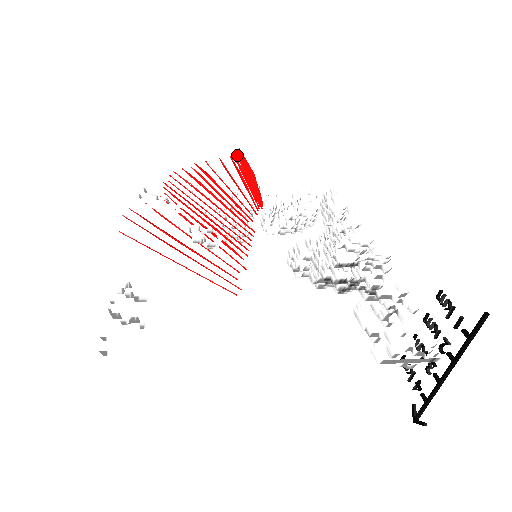
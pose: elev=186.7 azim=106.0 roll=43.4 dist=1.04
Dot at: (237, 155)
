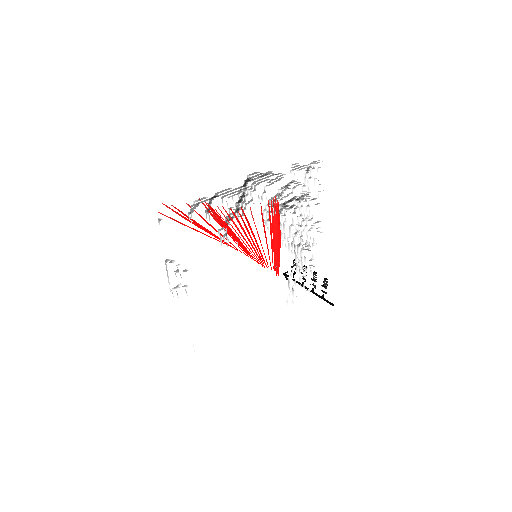
Dot at: (274, 203)
